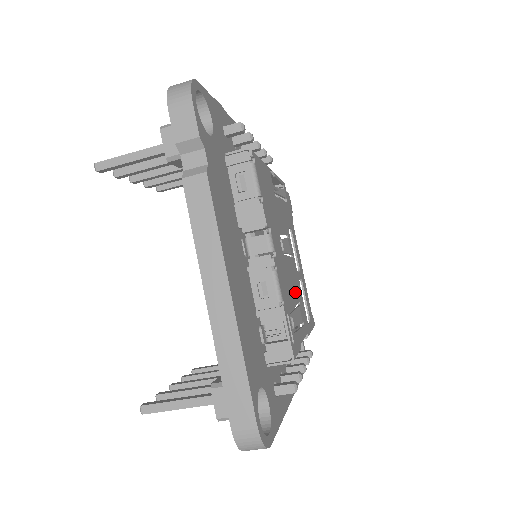
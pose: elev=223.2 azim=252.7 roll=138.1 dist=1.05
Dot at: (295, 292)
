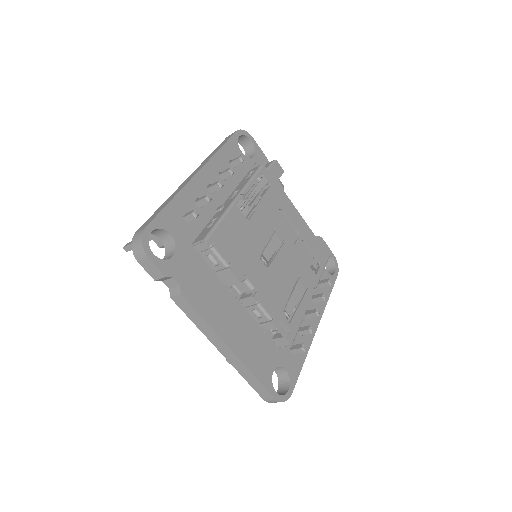
Dot at: (291, 276)
